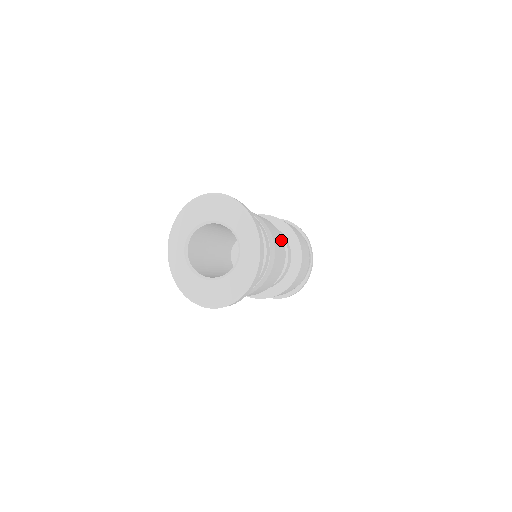
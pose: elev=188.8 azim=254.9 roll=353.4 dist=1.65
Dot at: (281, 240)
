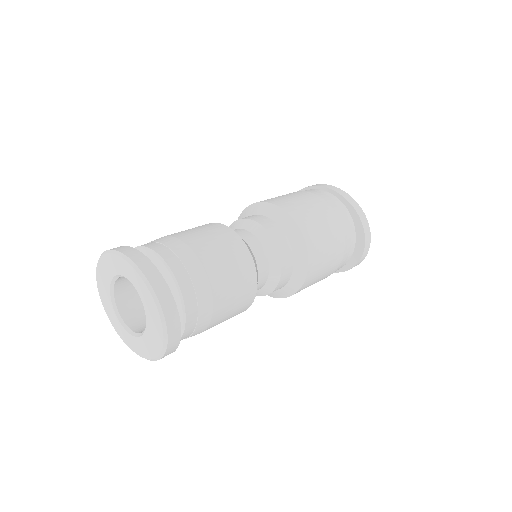
Dot at: (215, 228)
